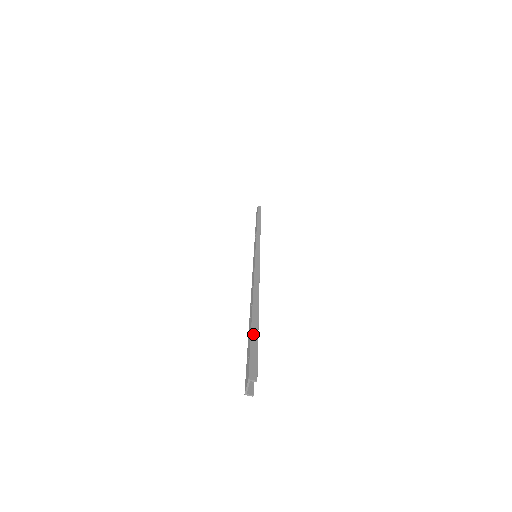
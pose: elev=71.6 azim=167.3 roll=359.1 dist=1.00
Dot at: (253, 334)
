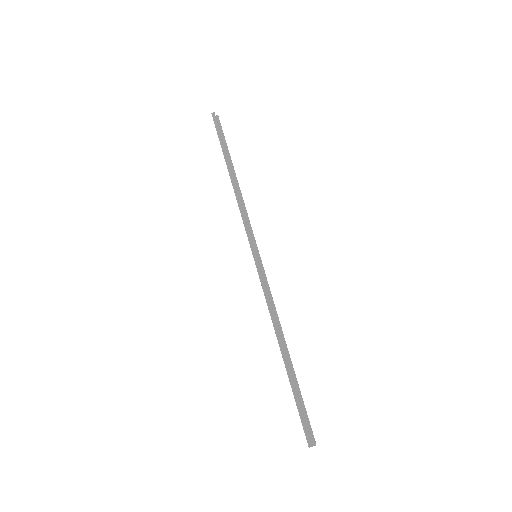
Dot at: (296, 399)
